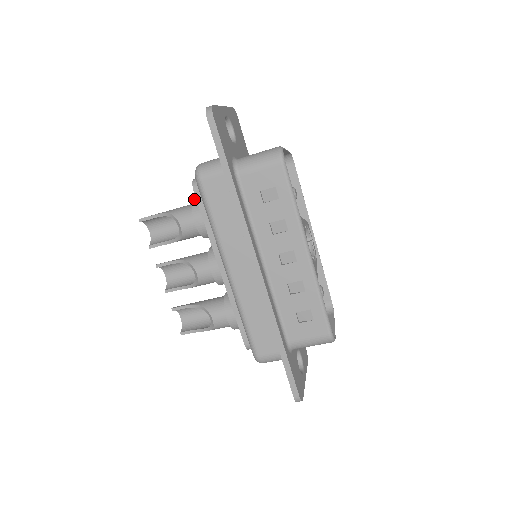
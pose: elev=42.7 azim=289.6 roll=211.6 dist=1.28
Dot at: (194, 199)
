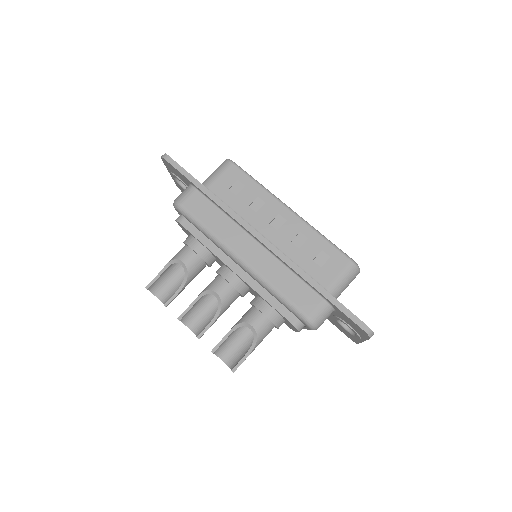
Dot at: (183, 242)
